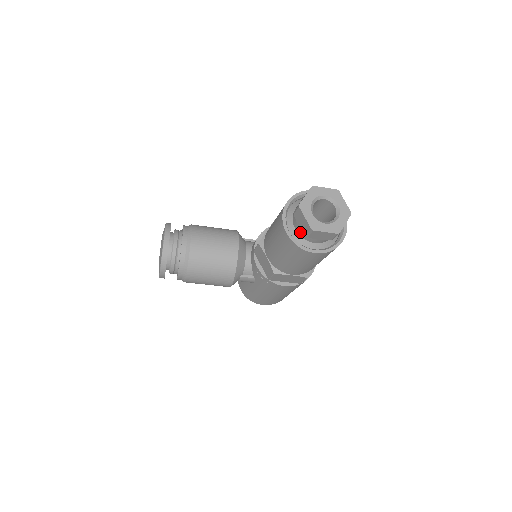
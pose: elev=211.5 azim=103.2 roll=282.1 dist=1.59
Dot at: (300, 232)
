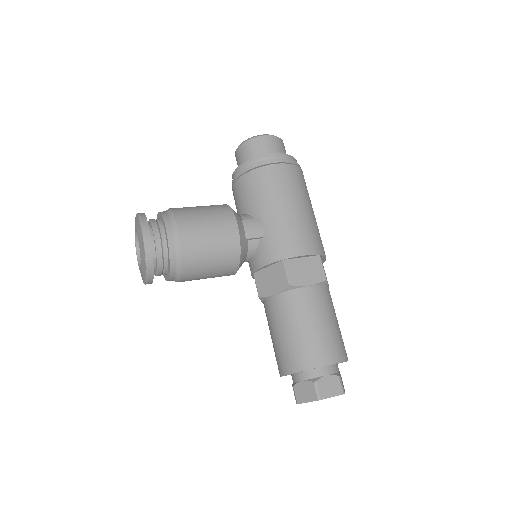
Dot at: occluded
